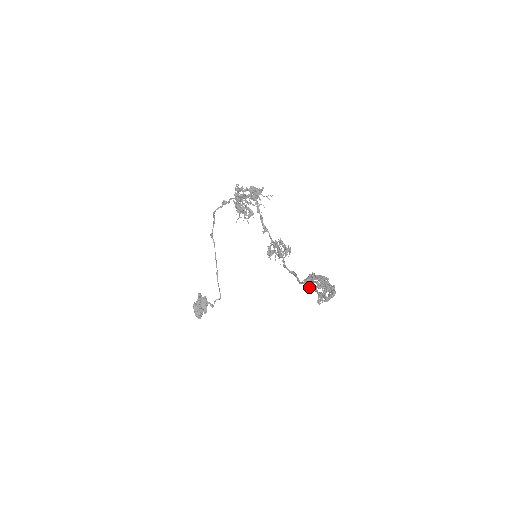
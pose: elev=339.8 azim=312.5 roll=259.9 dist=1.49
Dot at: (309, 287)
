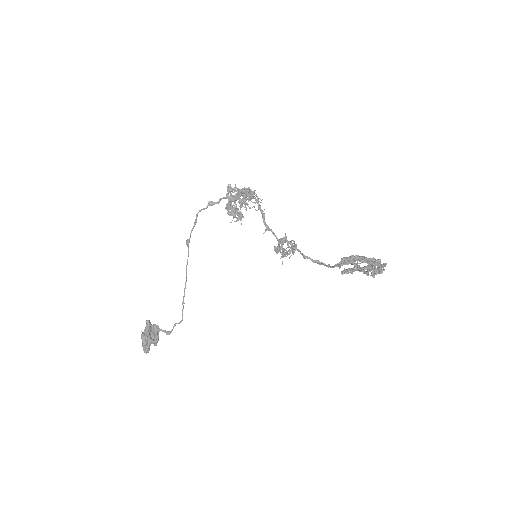
Dot at: occluded
